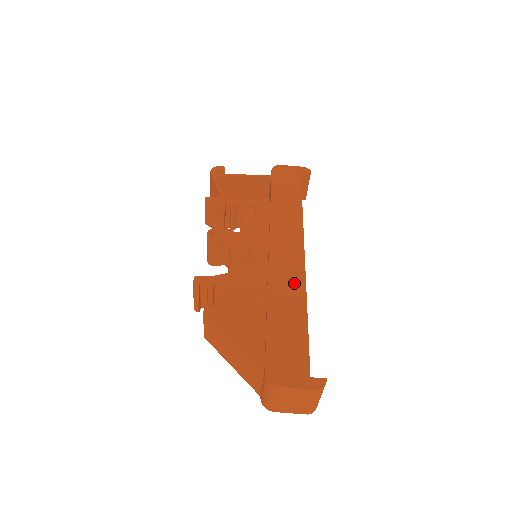
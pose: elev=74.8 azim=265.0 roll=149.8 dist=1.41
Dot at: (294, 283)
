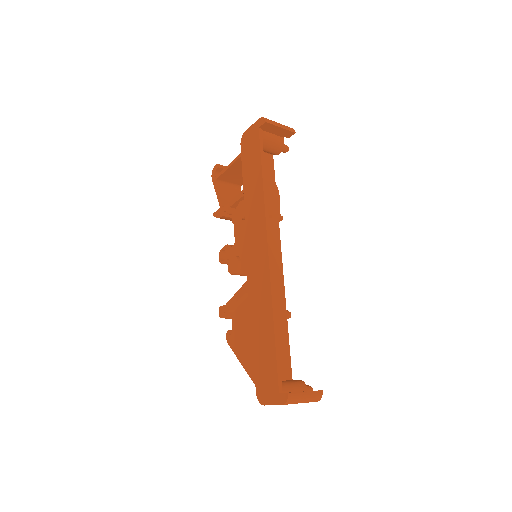
Dot at: (264, 293)
